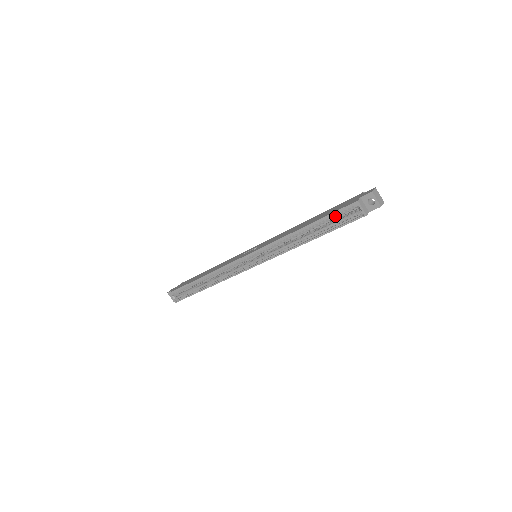
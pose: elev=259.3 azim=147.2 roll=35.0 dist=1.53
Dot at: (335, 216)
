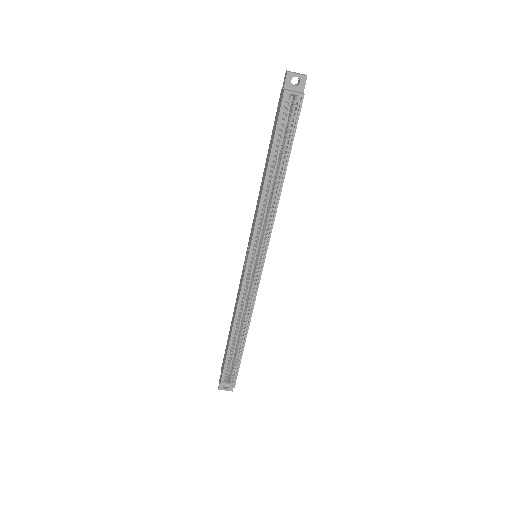
Dot at: (281, 130)
